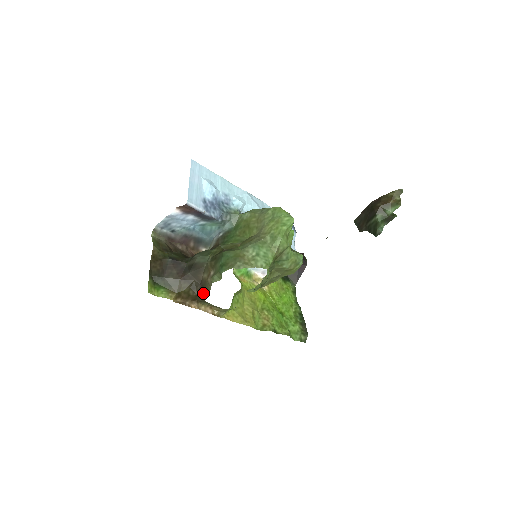
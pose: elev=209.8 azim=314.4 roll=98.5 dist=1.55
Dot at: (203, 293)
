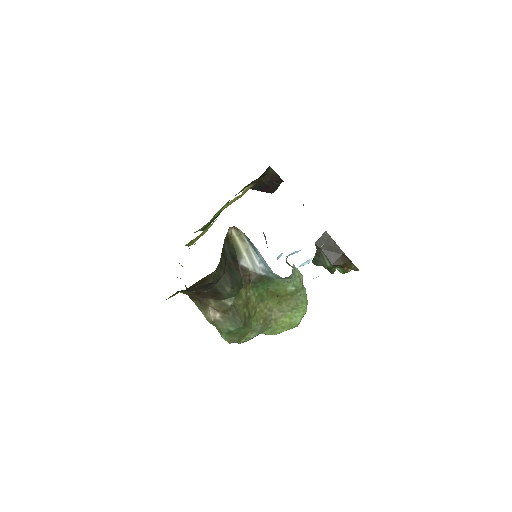
Dot at: (194, 300)
